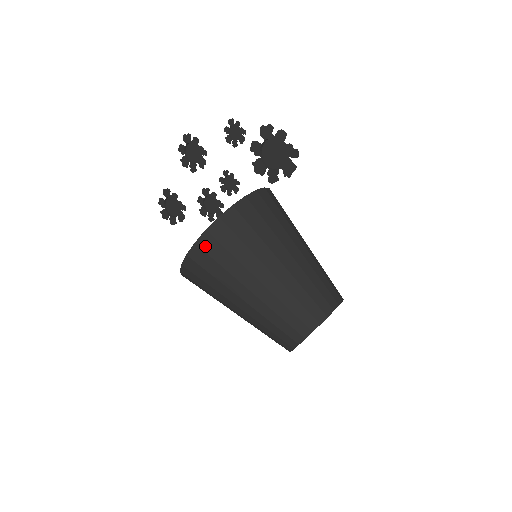
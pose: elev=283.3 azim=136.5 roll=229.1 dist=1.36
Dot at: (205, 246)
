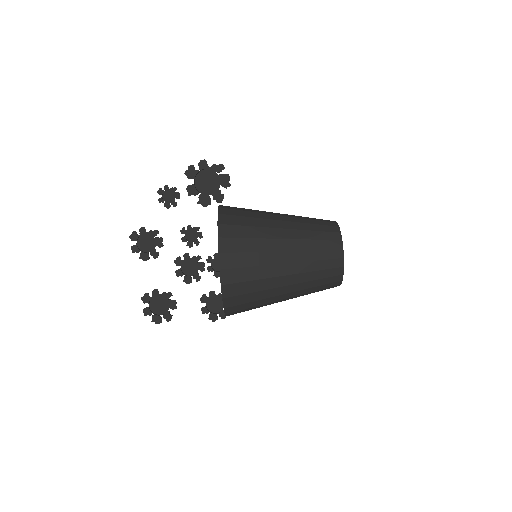
Dot at: (227, 249)
